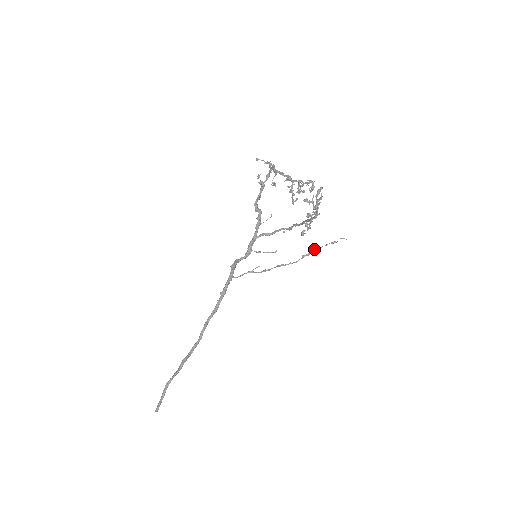
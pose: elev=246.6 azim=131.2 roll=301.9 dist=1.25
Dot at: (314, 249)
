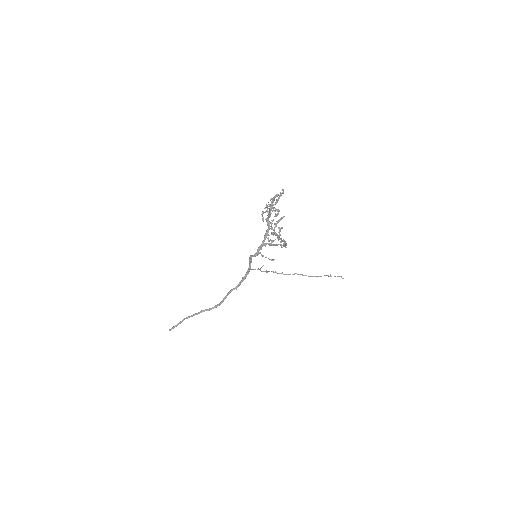
Dot at: (317, 276)
